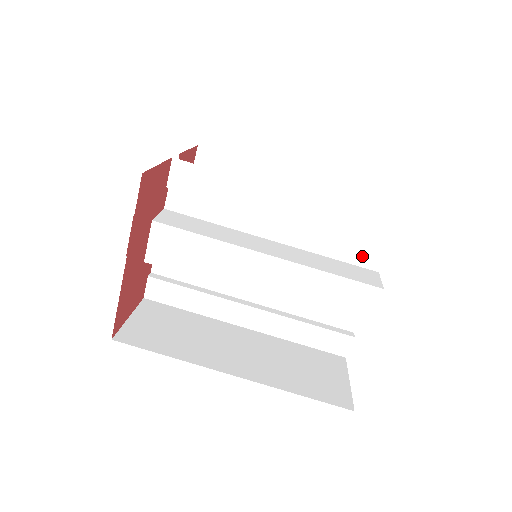
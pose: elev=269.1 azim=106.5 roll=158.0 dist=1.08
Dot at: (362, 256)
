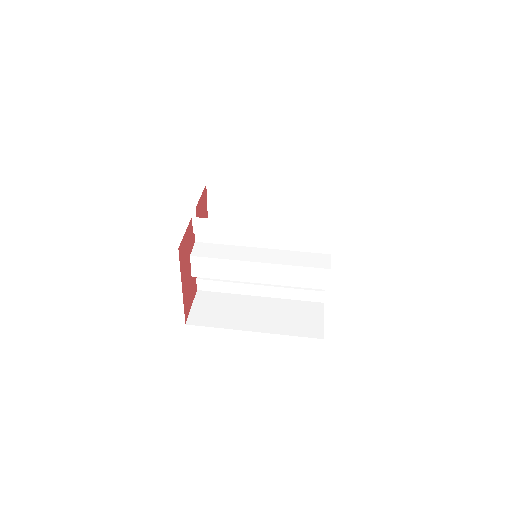
Dot at: (318, 247)
